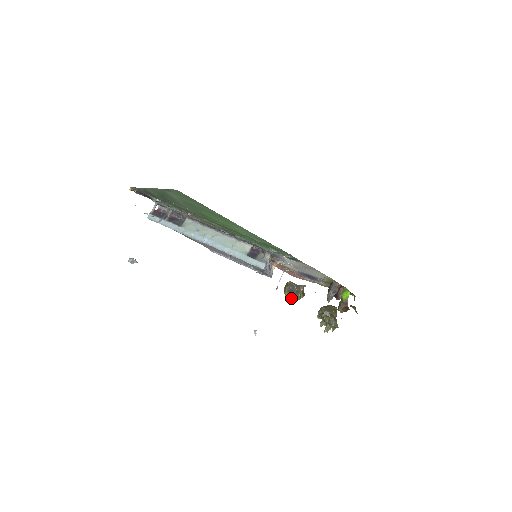
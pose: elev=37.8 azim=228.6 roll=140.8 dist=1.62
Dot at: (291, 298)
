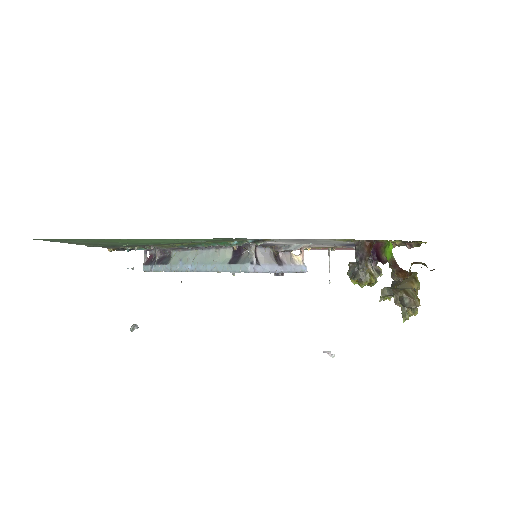
Dot at: (365, 285)
